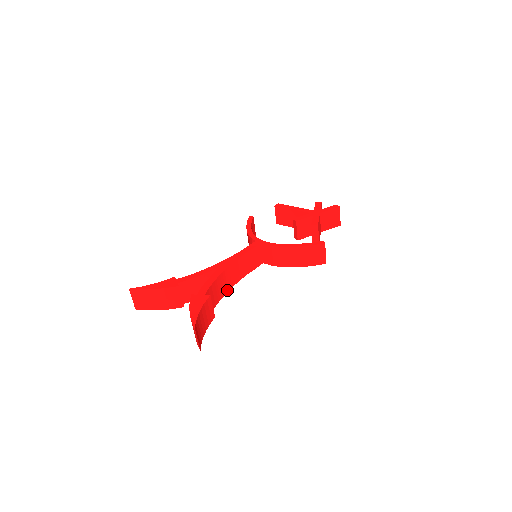
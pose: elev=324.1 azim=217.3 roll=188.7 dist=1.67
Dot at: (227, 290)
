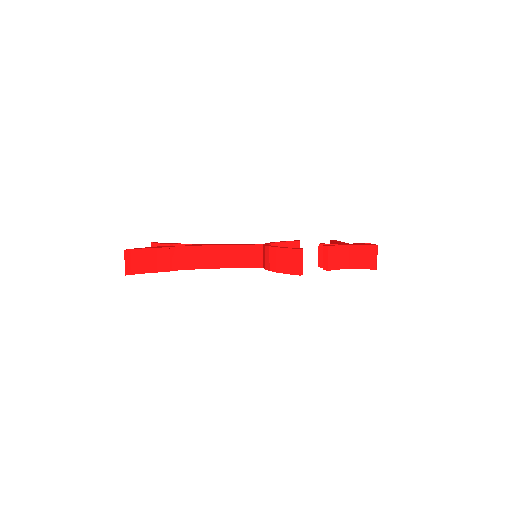
Dot at: (207, 267)
